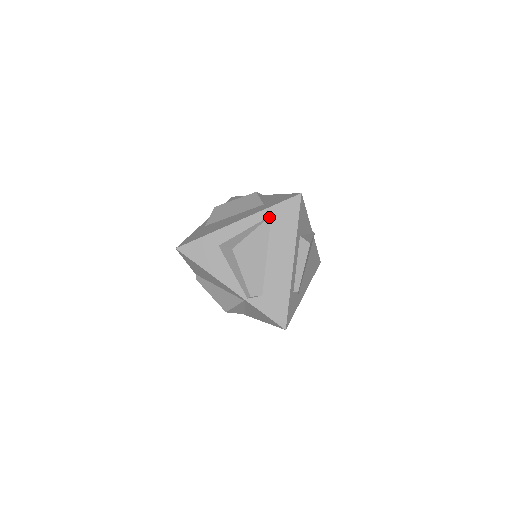
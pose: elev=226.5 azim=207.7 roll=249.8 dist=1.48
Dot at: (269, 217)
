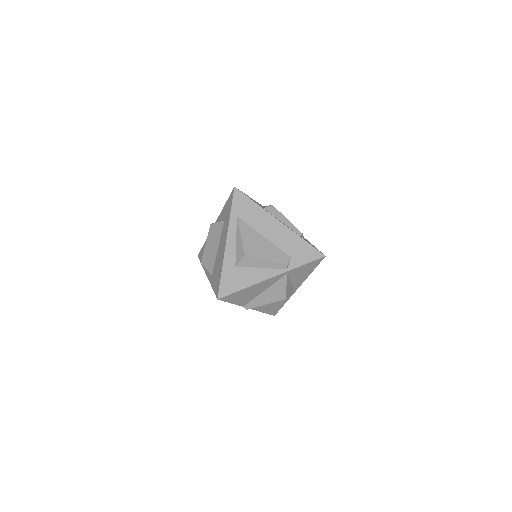
Dot at: (237, 218)
